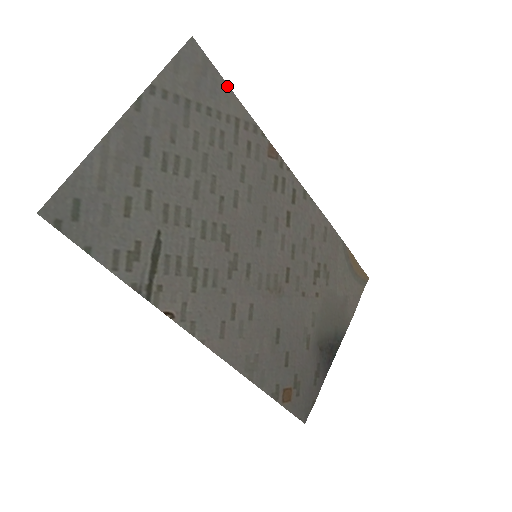
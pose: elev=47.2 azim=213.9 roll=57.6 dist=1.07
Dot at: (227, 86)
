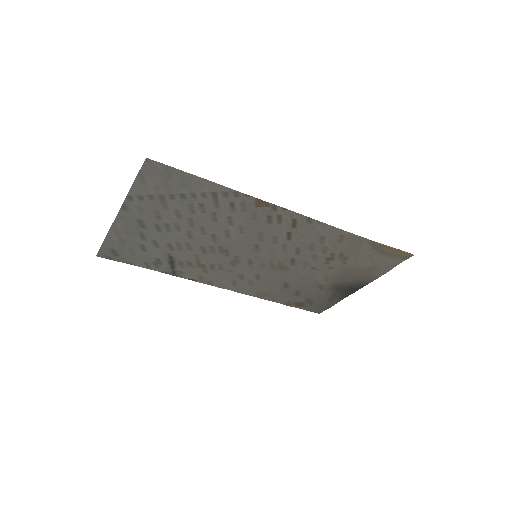
Dot at: (195, 176)
